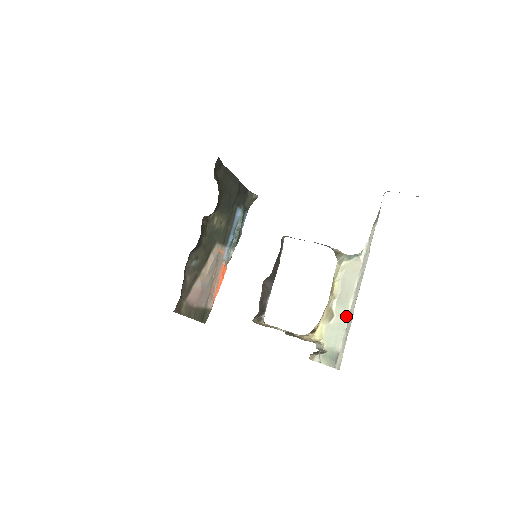
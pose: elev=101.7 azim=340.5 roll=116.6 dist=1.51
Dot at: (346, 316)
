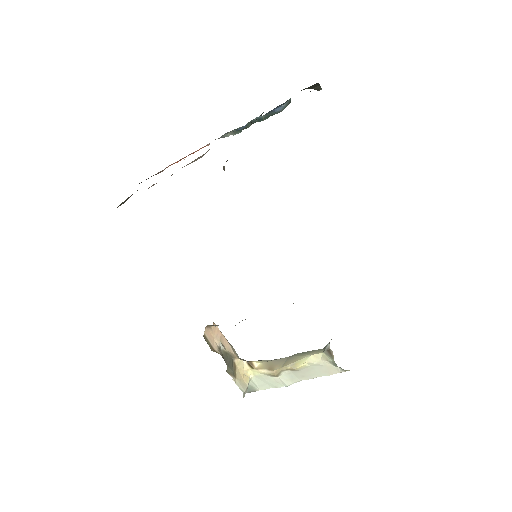
Dot at: (286, 385)
